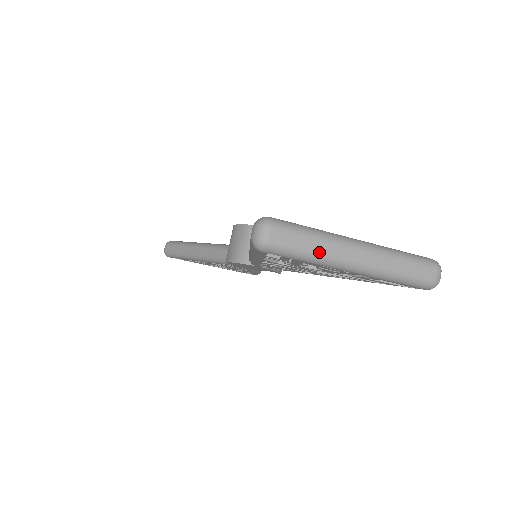
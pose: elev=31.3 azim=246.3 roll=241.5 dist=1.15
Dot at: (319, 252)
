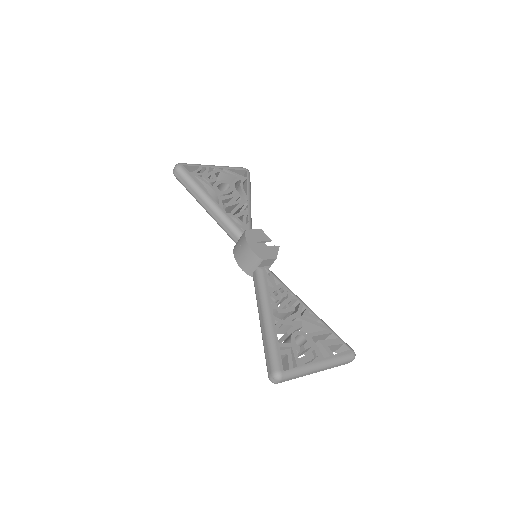
Dot at: occluded
